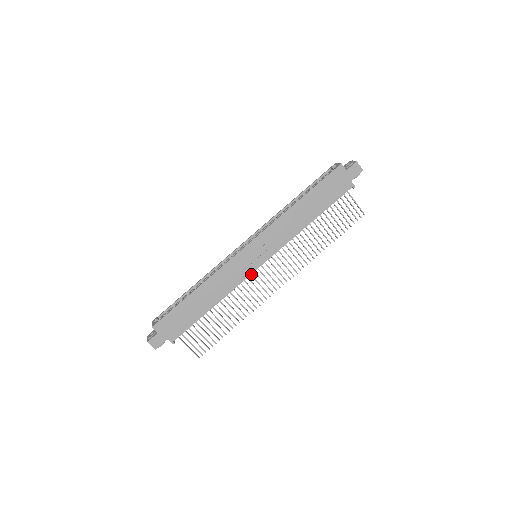
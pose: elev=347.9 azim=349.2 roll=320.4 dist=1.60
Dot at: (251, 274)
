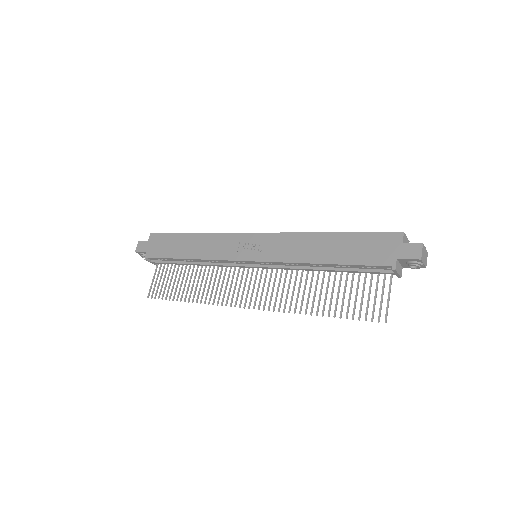
Dot at: (239, 270)
